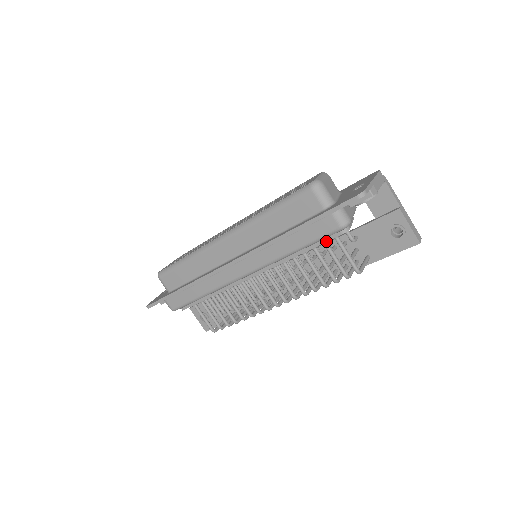
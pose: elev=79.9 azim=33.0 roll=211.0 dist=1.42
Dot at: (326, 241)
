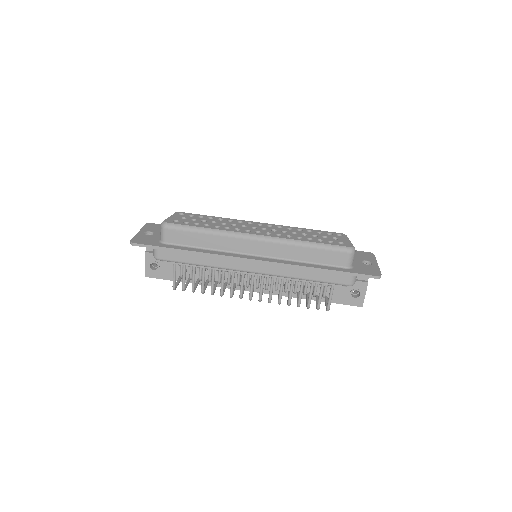
Dot at: (329, 284)
